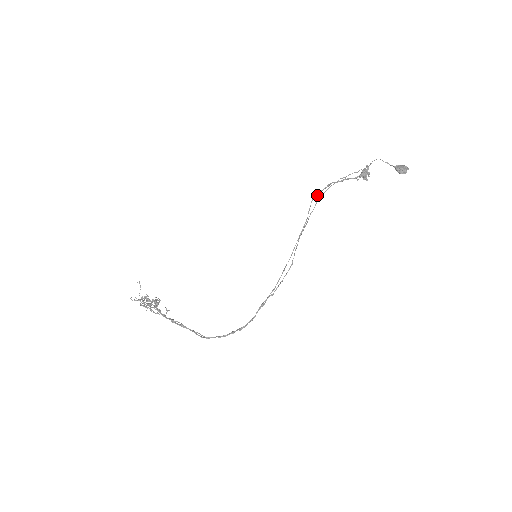
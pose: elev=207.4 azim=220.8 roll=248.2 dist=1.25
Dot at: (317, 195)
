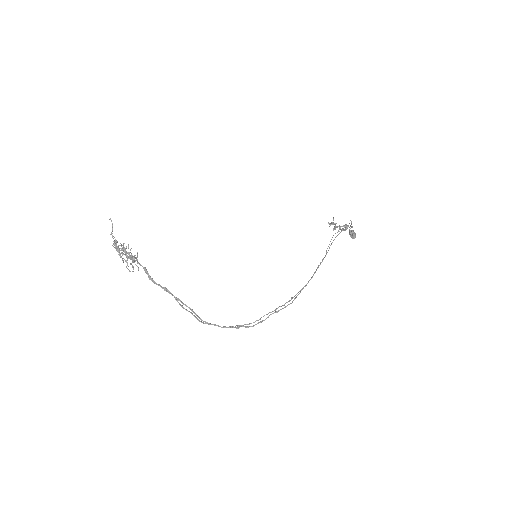
Dot at: occluded
